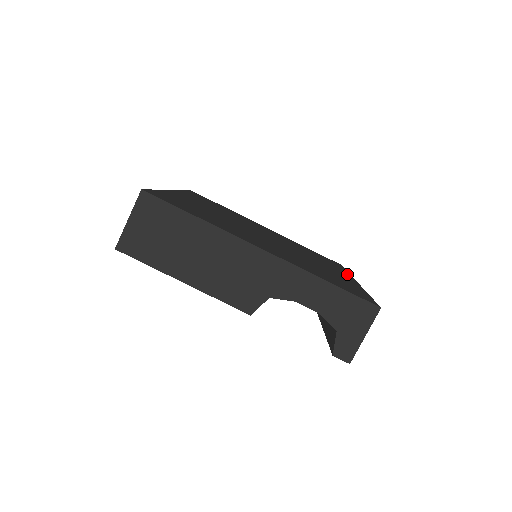
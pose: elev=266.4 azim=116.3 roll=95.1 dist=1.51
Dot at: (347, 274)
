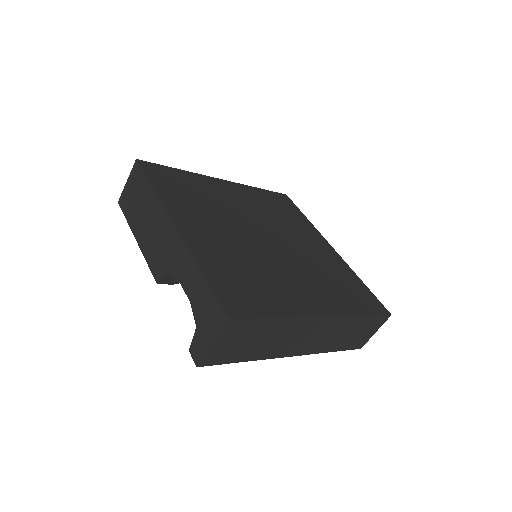
Dot at: (338, 310)
